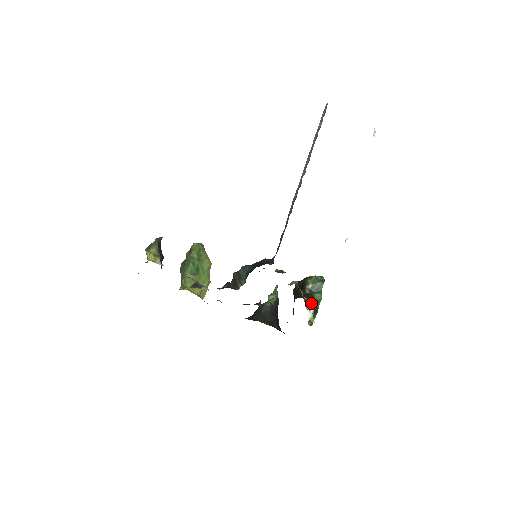
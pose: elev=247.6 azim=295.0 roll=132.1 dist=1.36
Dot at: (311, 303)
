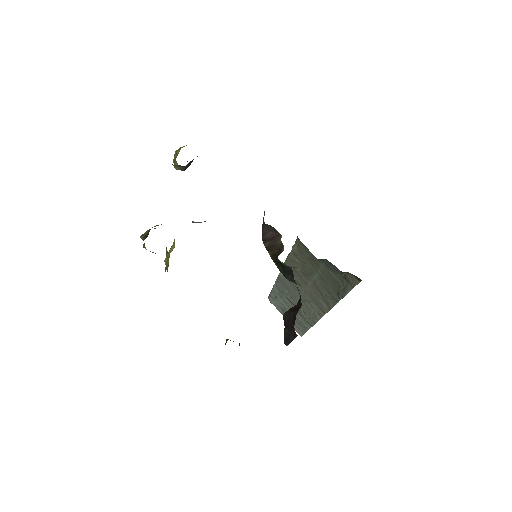
Dot at: occluded
